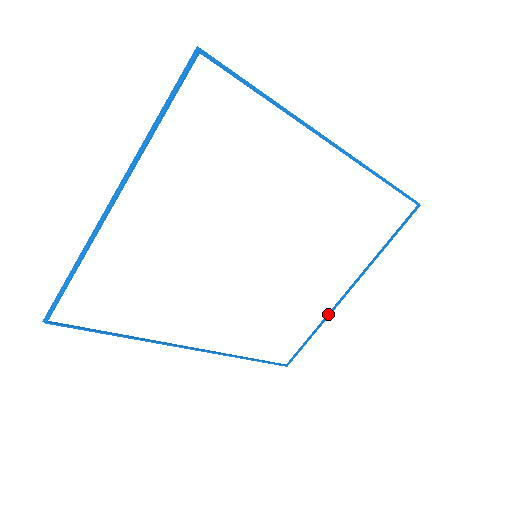
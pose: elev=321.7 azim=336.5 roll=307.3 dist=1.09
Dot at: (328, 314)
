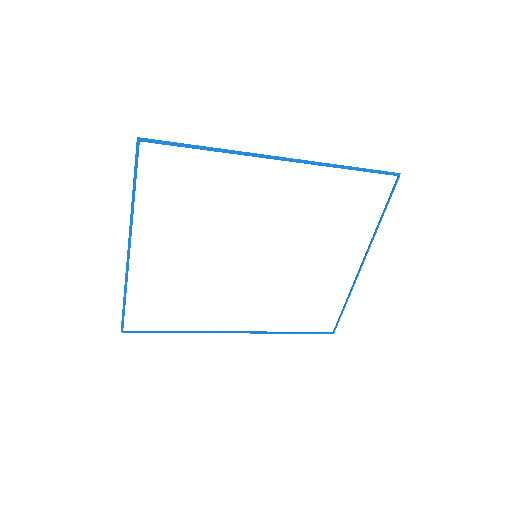
Dot at: (352, 285)
